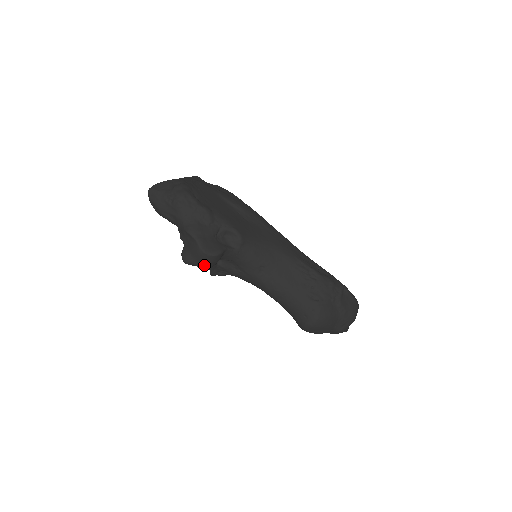
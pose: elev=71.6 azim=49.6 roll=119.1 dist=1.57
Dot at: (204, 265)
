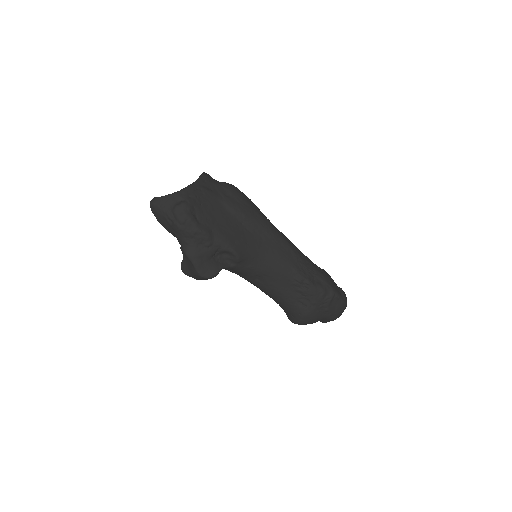
Dot at: (201, 279)
